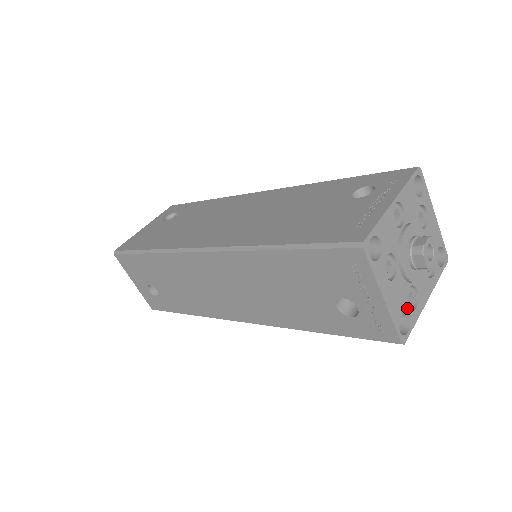
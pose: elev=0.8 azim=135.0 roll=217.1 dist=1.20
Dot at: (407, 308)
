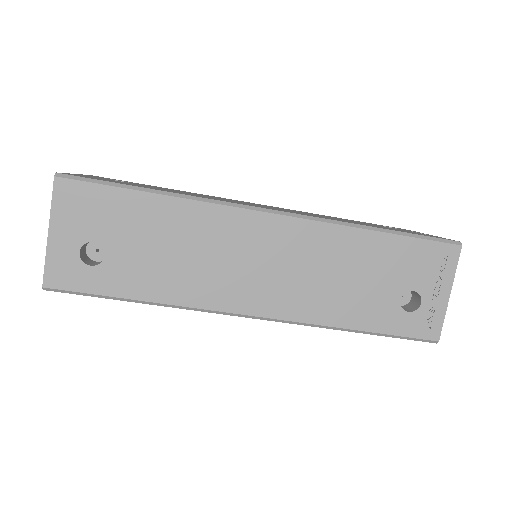
Dot at: occluded
